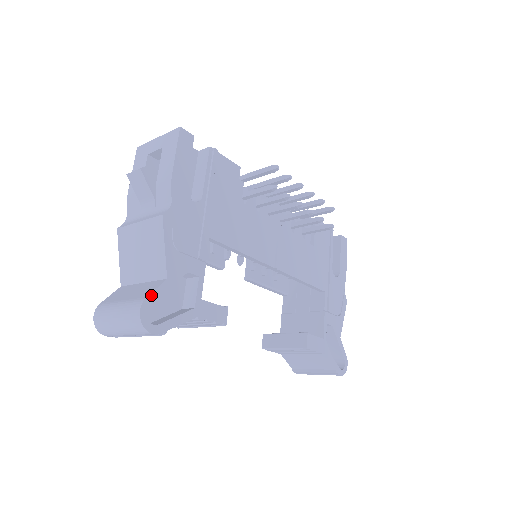
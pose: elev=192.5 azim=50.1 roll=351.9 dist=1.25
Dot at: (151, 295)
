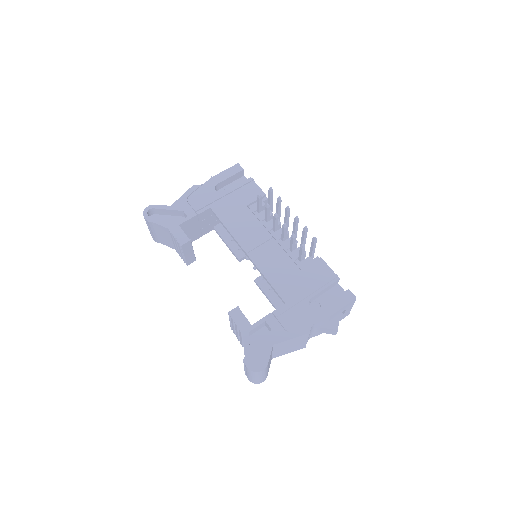
Dot at: (158, 205)
